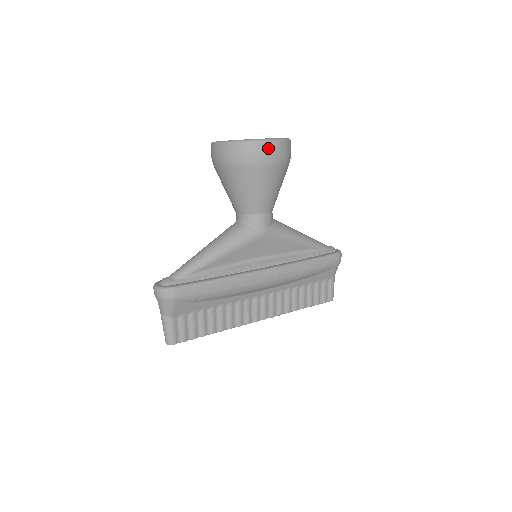
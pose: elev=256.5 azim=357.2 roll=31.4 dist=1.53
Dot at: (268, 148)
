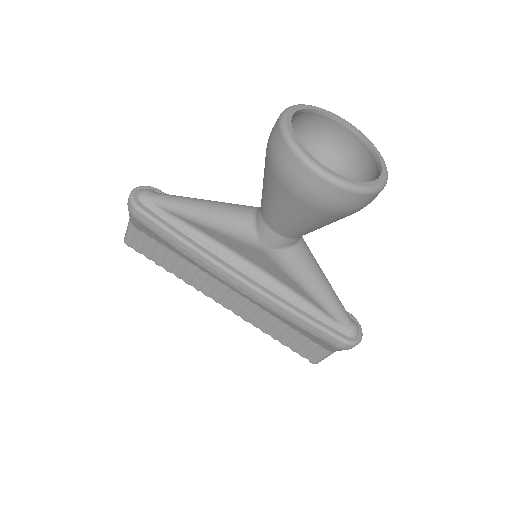
Dot at: (308, 178)
